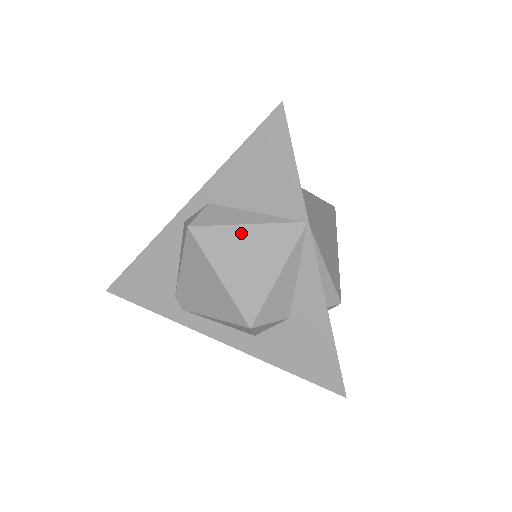
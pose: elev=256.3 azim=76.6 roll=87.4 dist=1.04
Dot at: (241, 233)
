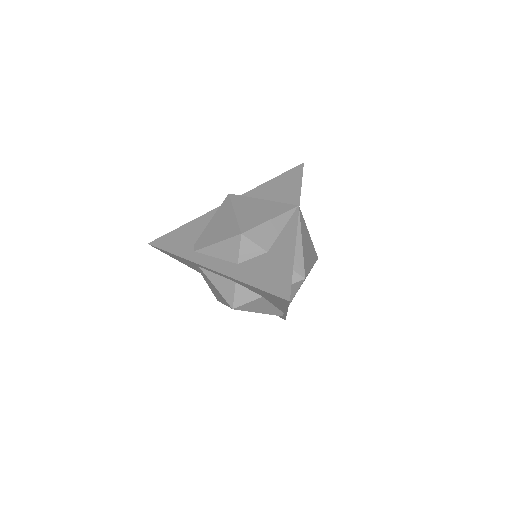
Dot at: (258, 201)
